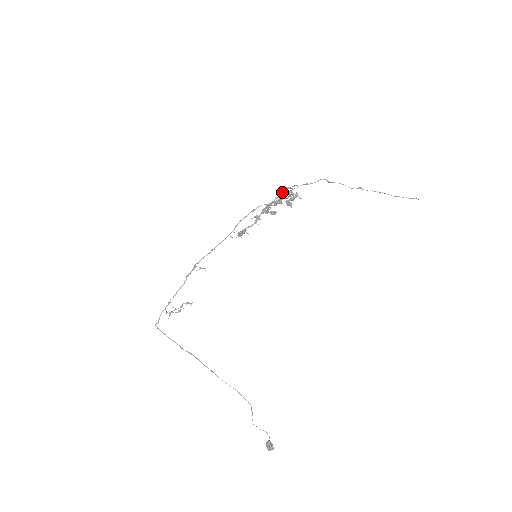
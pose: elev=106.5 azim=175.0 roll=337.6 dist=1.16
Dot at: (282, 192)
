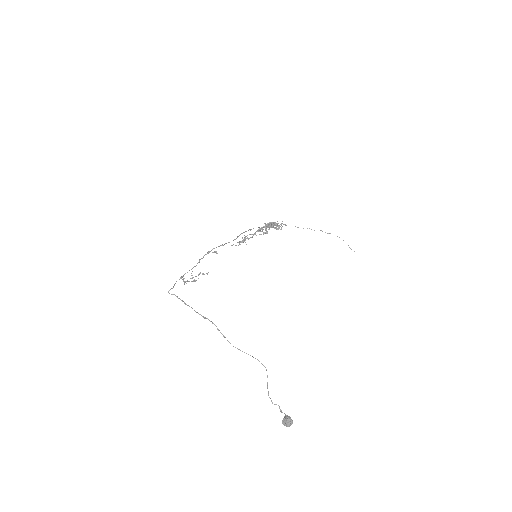
Dot at: (268, 227)
